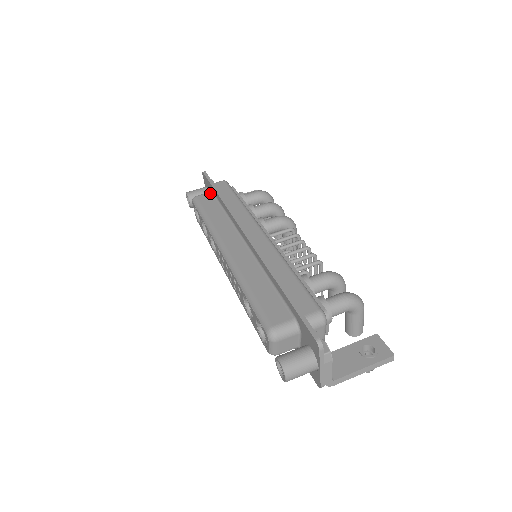
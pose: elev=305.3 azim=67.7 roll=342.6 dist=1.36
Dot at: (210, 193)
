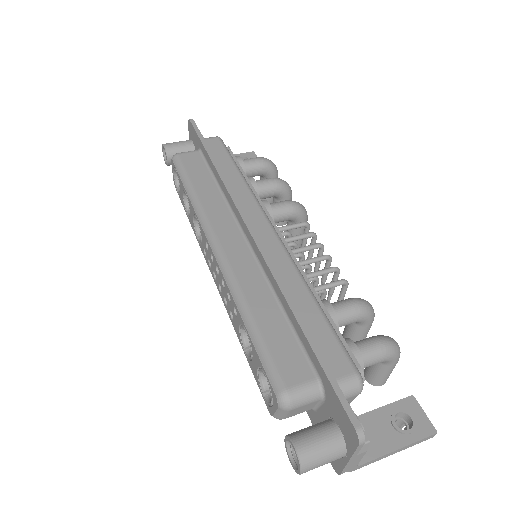
Dot at: (198, 152)
